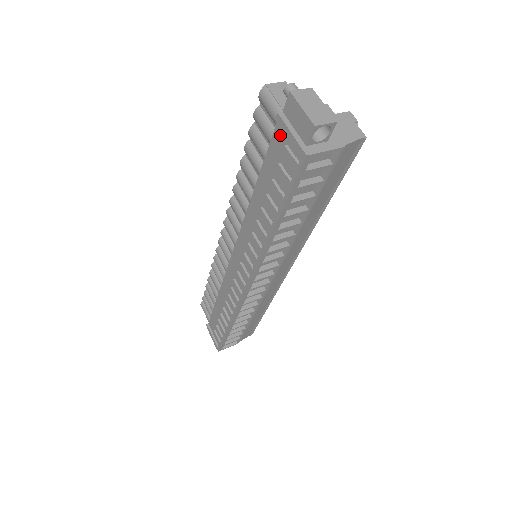
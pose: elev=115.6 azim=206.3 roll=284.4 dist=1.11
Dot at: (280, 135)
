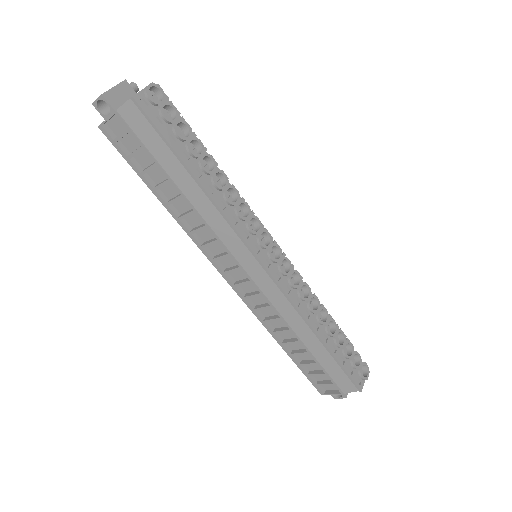
Dot at: occluded
